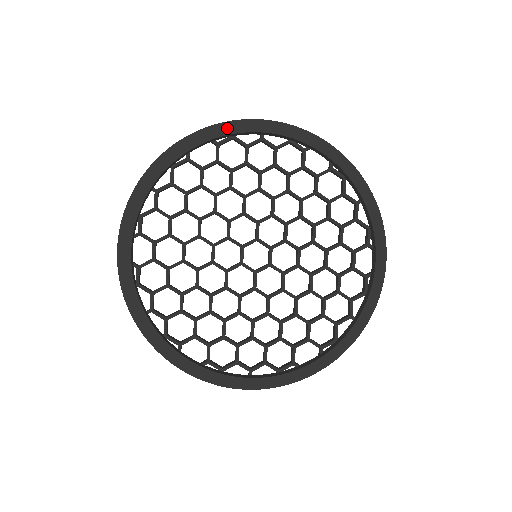
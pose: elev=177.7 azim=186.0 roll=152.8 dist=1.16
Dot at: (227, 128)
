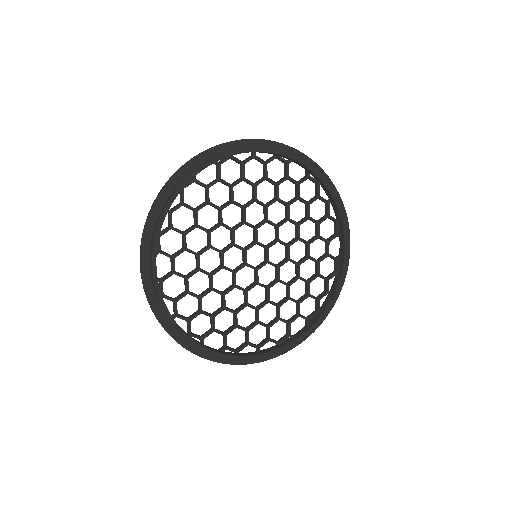
Dot at: (225, 149)
